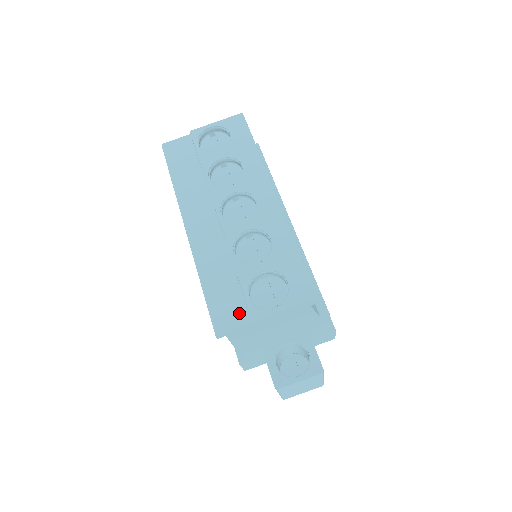
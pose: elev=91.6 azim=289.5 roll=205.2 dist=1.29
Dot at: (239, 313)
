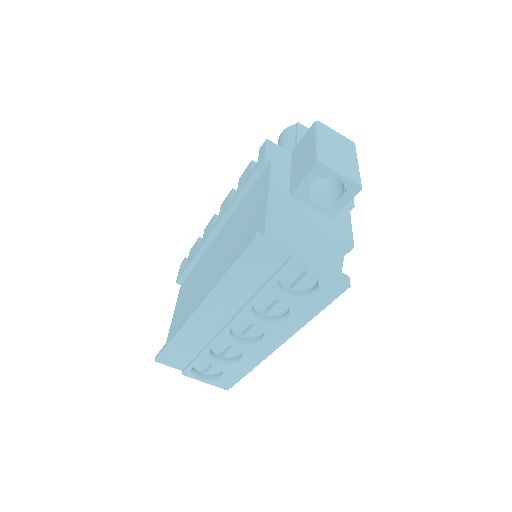
Dot at: (180, 364)
